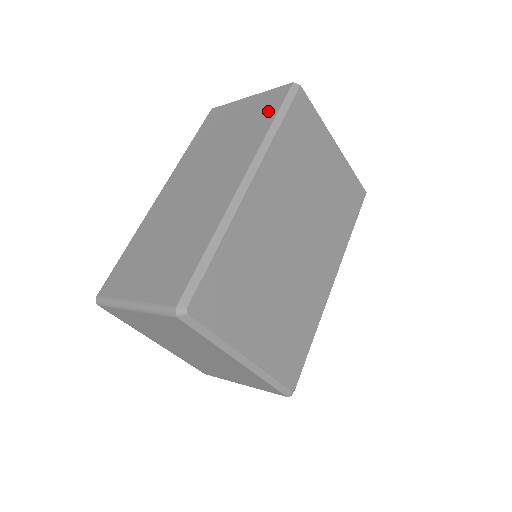
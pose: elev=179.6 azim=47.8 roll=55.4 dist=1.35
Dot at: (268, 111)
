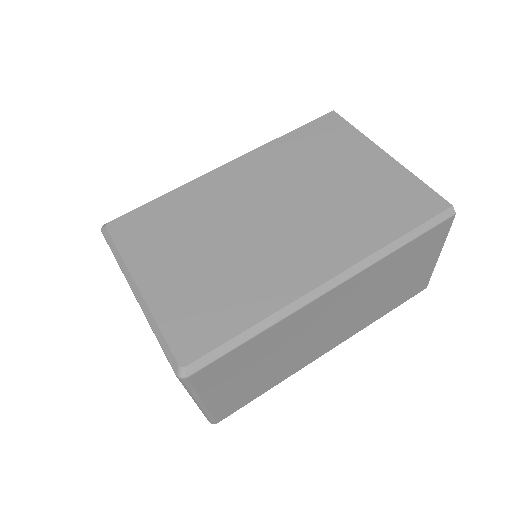
Dot at: occluded
